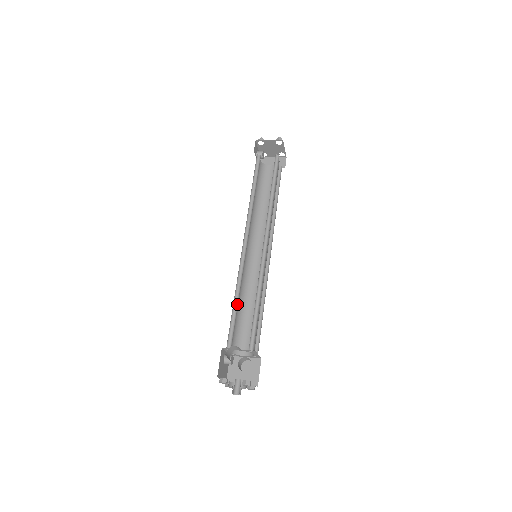
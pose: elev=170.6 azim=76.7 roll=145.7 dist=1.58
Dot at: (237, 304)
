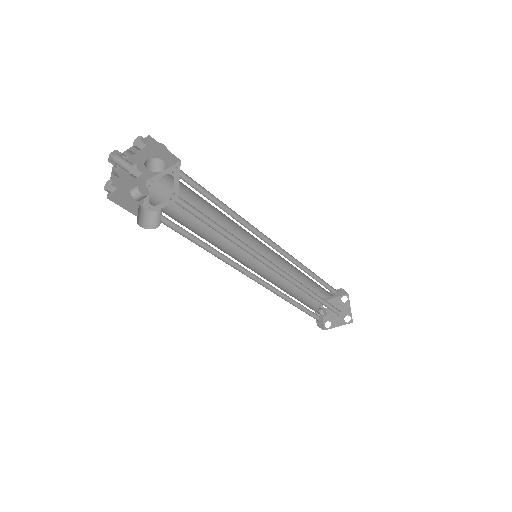
Dot at: occluded
